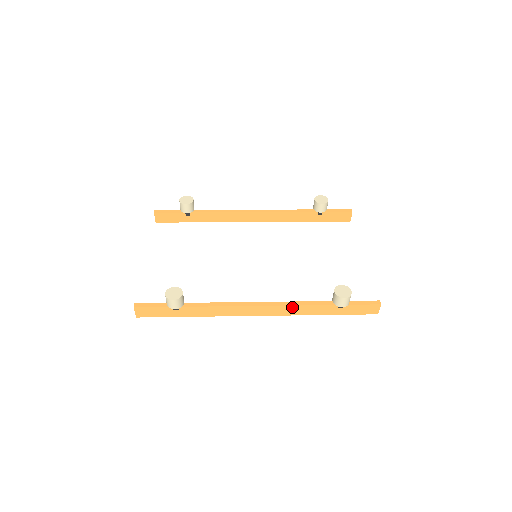
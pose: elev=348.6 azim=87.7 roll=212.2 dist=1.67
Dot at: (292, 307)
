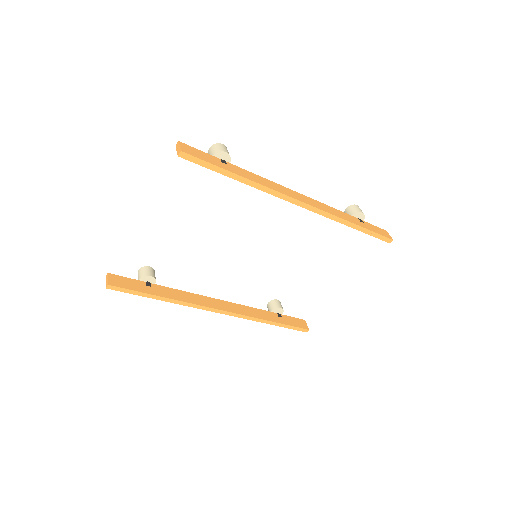
Dot at: (326, 206)
